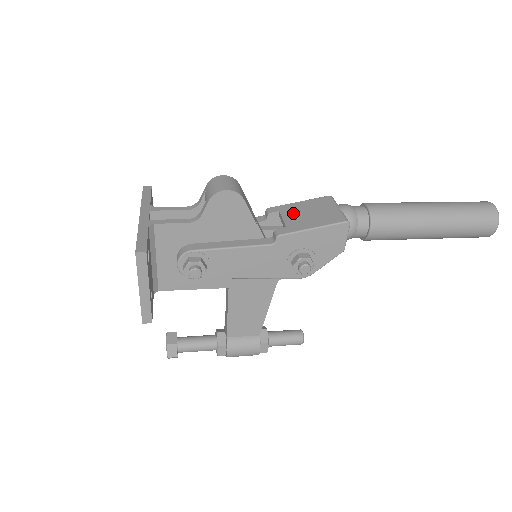
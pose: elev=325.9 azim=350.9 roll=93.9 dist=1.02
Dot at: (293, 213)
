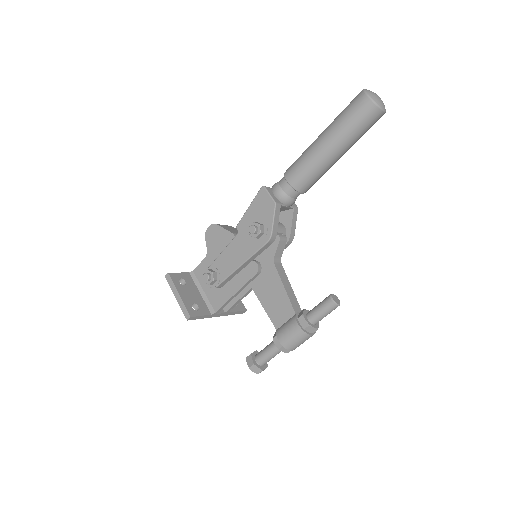
Dot at: occluded
